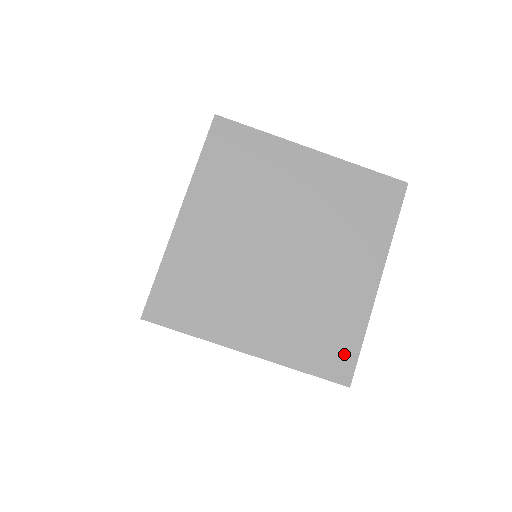
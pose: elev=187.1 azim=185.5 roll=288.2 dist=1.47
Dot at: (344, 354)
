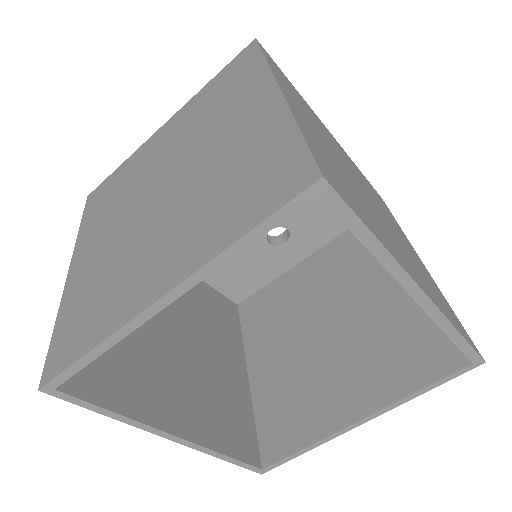
Dot at: (347, 196)
